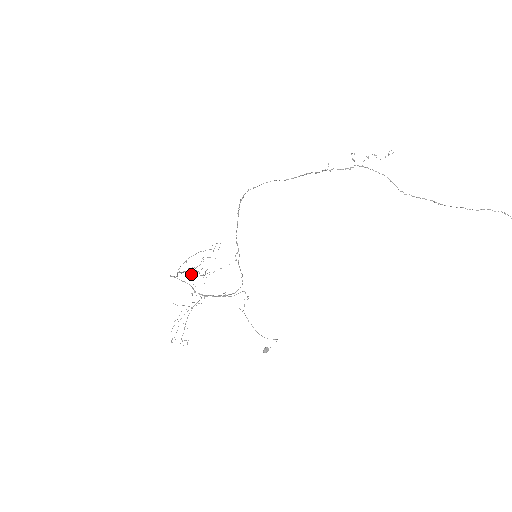
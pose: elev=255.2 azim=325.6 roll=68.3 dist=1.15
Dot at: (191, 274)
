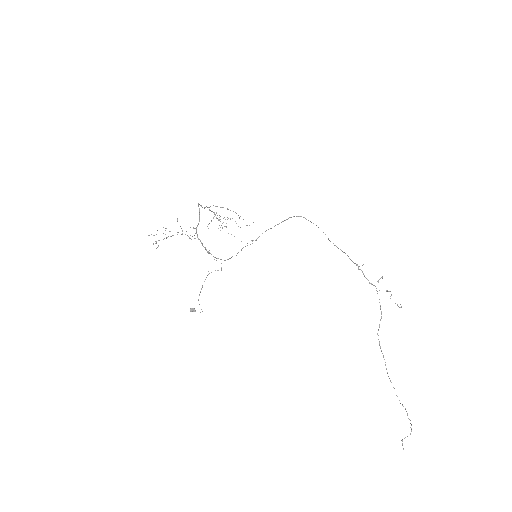
Dot at: occluded
